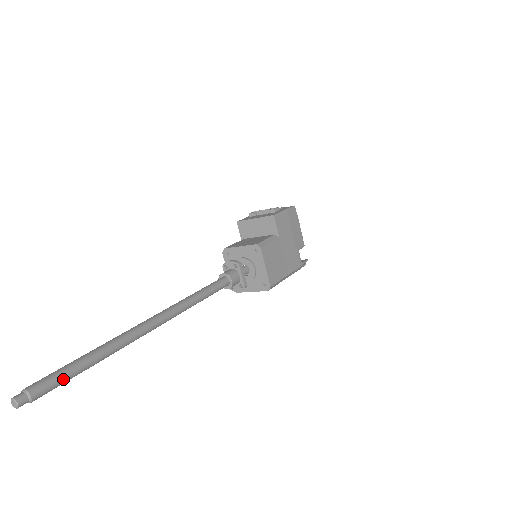
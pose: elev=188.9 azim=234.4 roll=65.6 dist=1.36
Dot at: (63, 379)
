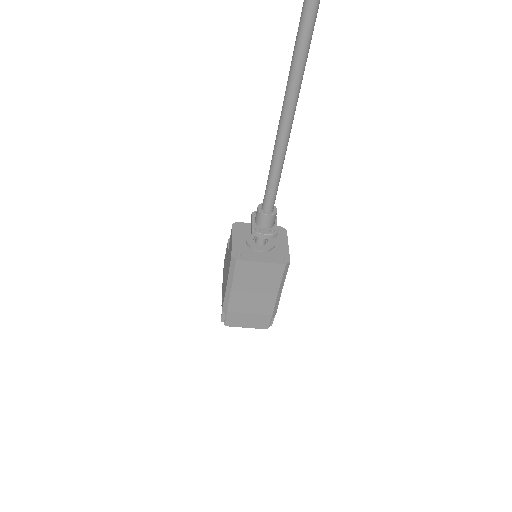
Dot at: out of frame
